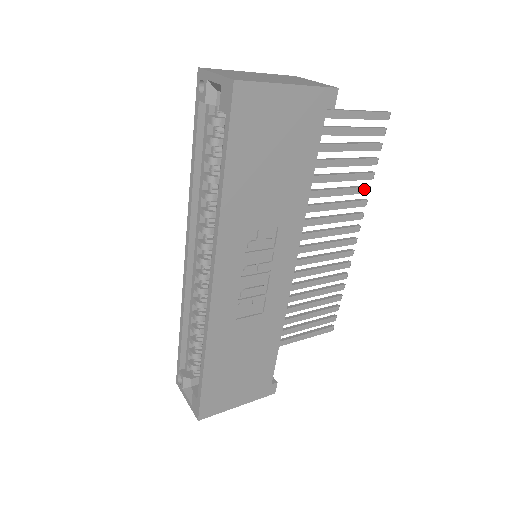
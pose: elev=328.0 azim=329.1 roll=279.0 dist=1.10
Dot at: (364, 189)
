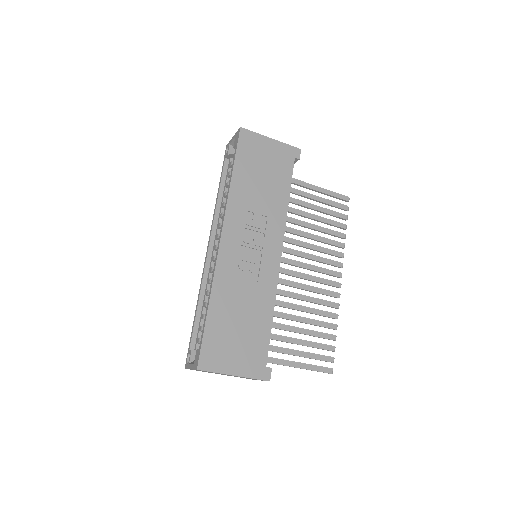
Dot at: (339, 244)
